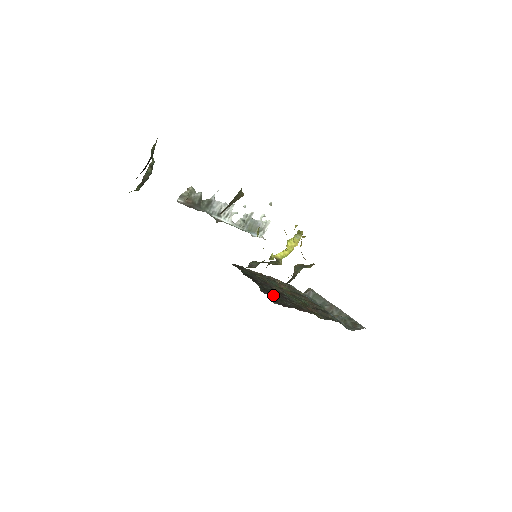
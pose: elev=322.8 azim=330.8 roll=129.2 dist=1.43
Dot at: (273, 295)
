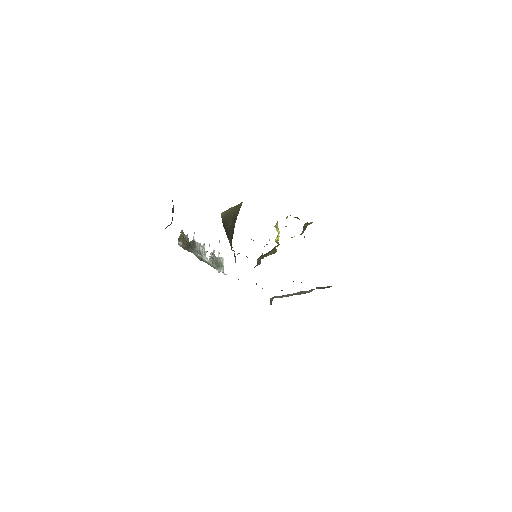
Dot at: occluded
